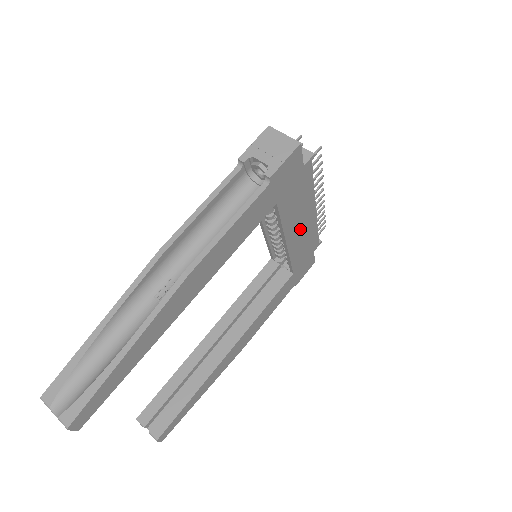
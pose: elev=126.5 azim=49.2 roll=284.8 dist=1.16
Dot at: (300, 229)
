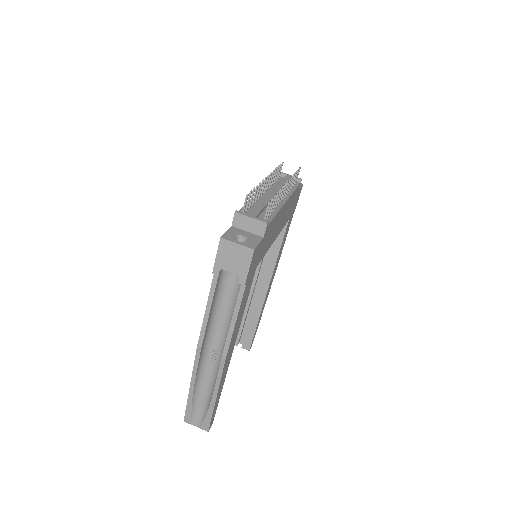
Dot at: (280, 222)
